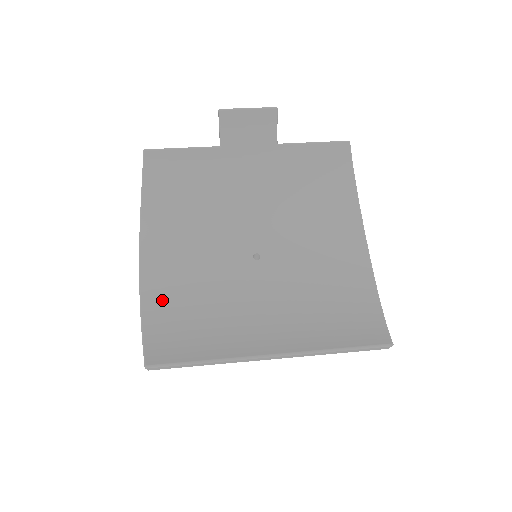
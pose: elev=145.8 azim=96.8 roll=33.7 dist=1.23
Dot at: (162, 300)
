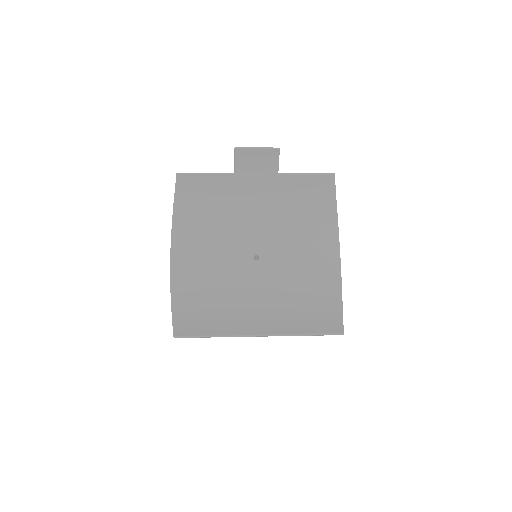
Dot at: (186, 287)
